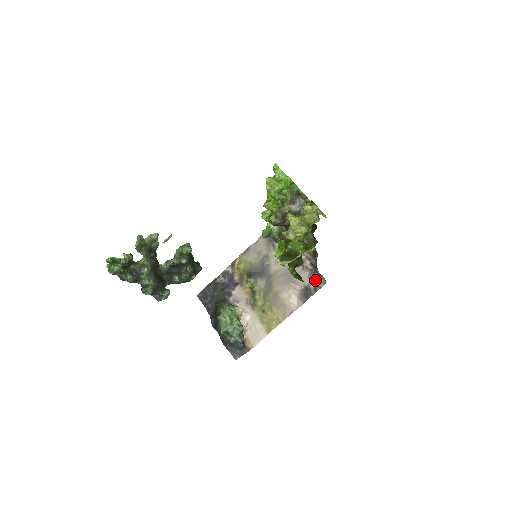
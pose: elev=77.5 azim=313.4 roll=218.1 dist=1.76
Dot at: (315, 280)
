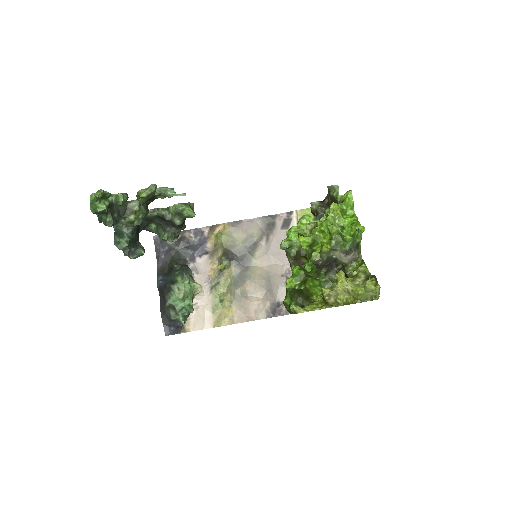
Dot at: occluded
